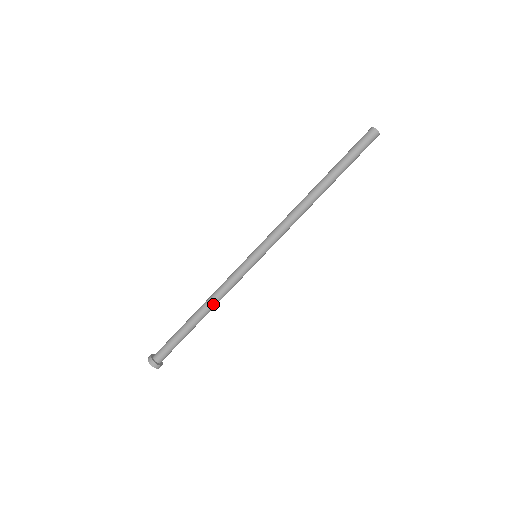
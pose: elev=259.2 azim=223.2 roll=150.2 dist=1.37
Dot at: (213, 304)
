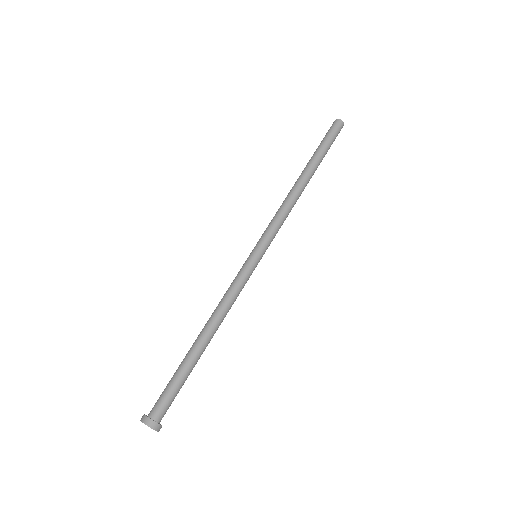
Dot at: (214, 318)
